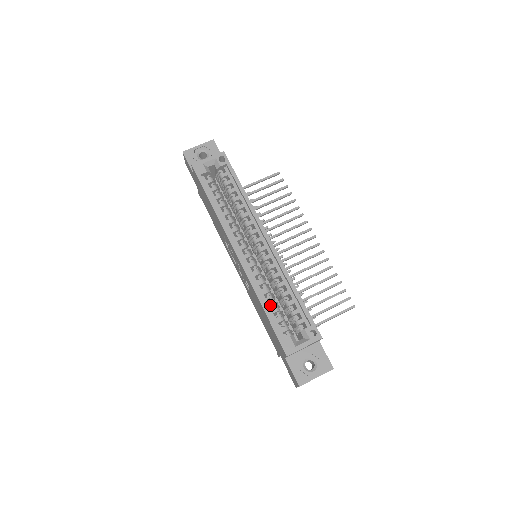
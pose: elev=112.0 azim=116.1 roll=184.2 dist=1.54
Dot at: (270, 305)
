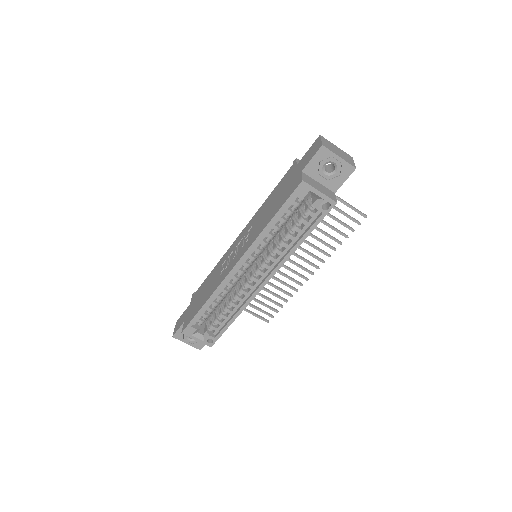
Dot at: occluded
